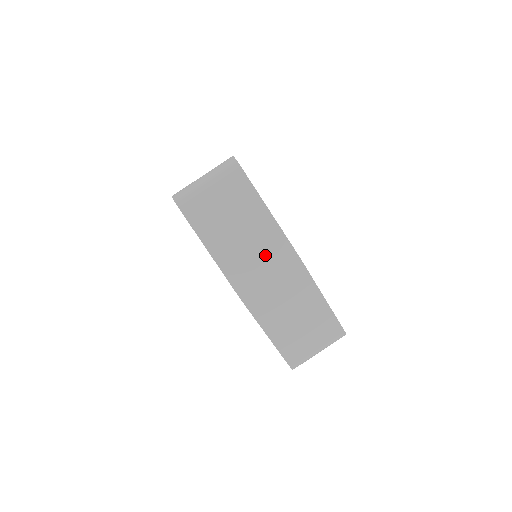
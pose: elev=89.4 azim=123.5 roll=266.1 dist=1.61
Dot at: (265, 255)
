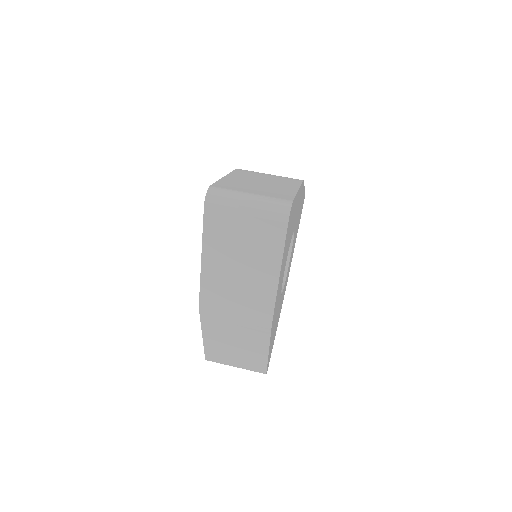
Dot at: (246, 299)
